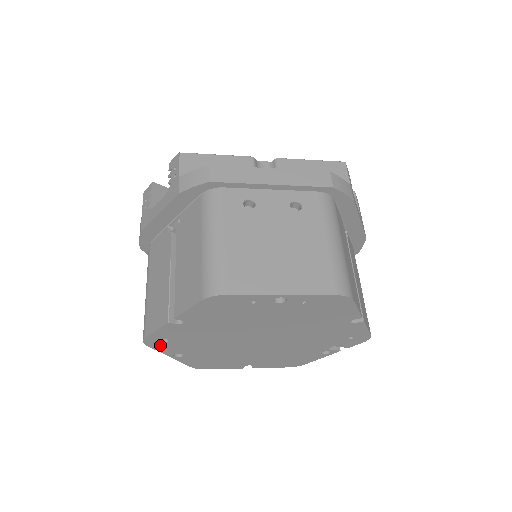
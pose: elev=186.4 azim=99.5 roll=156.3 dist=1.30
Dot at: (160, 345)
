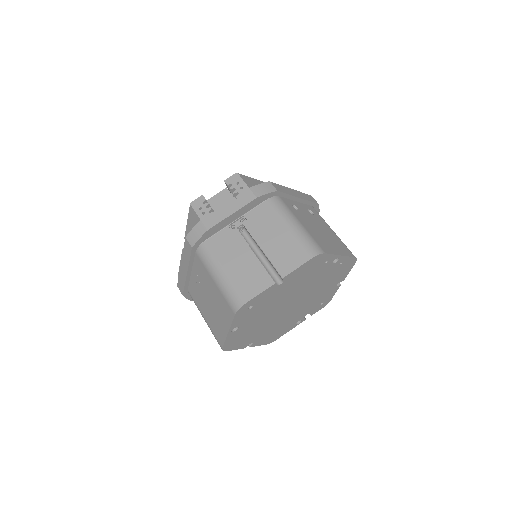
Dot at: (241, 314)
